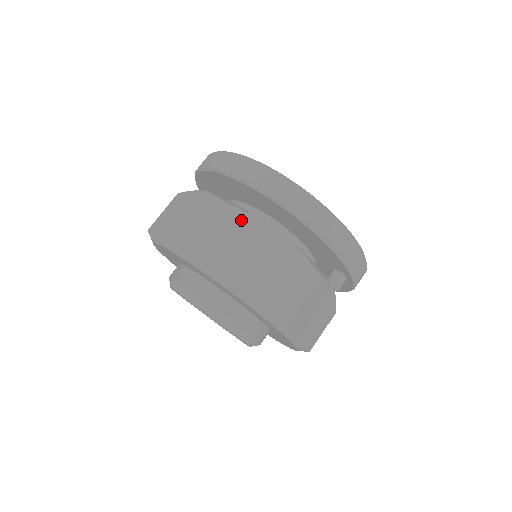
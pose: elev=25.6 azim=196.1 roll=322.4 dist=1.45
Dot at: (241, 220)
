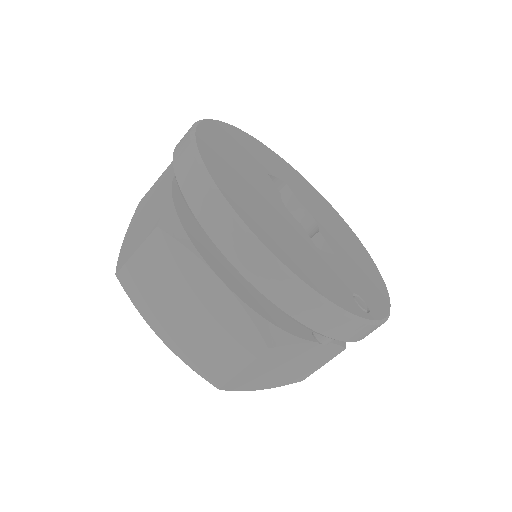
Dot at: (176, 254)
